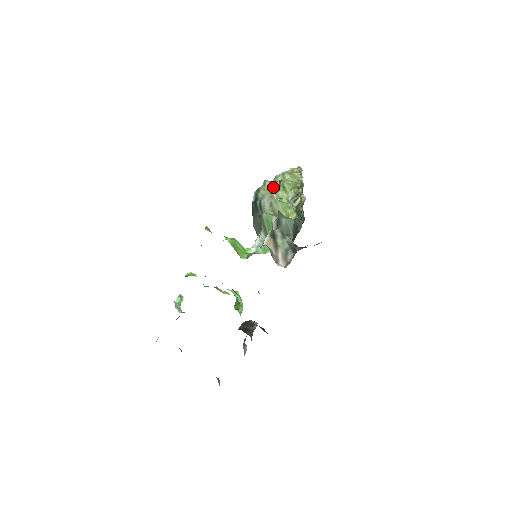
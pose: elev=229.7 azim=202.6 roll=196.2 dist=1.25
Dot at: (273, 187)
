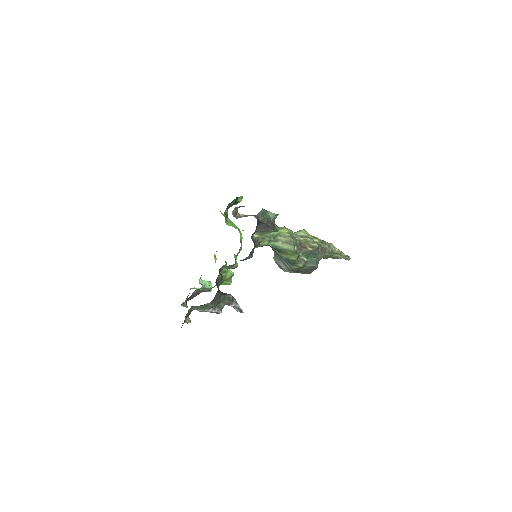
Dot at: occluded
